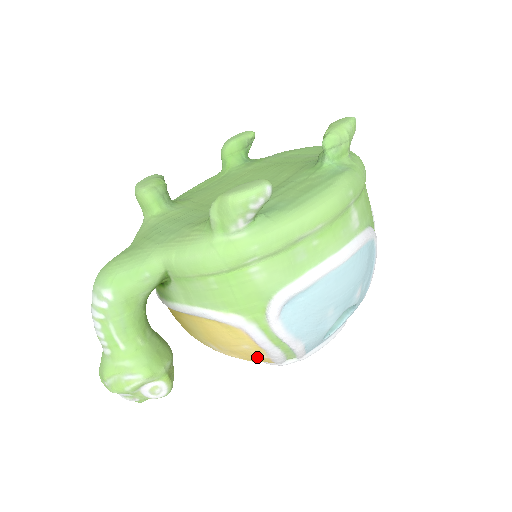
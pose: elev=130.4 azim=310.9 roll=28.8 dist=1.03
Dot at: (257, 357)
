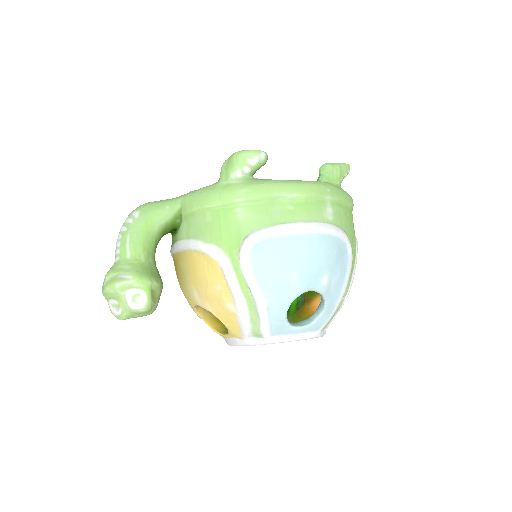
Dot at: (226, 308)
